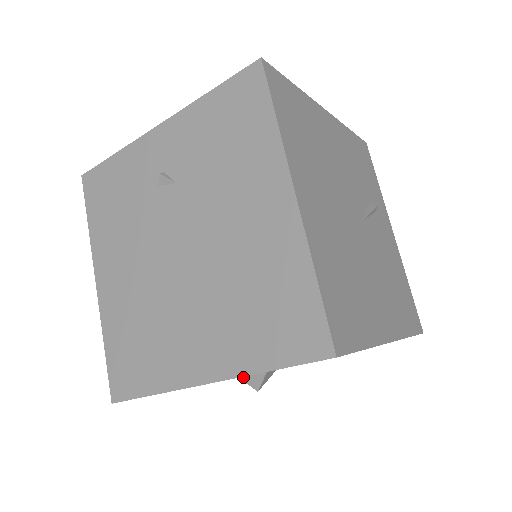
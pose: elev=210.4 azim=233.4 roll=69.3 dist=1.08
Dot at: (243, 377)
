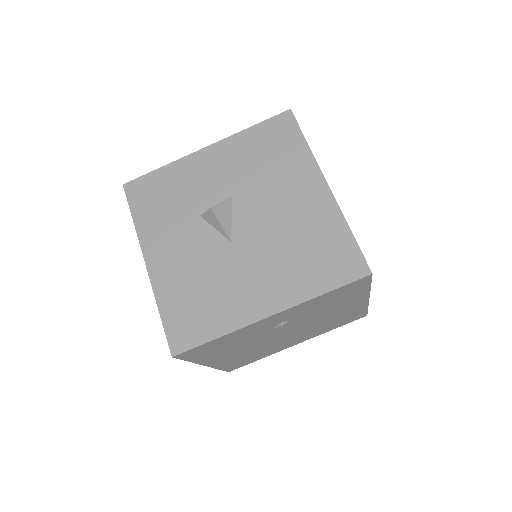
Dot at: occluded
